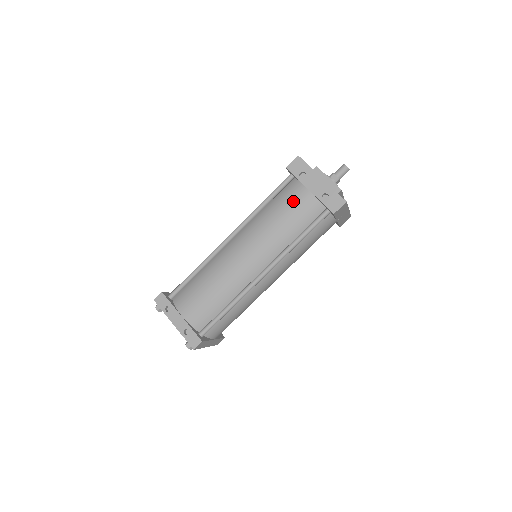
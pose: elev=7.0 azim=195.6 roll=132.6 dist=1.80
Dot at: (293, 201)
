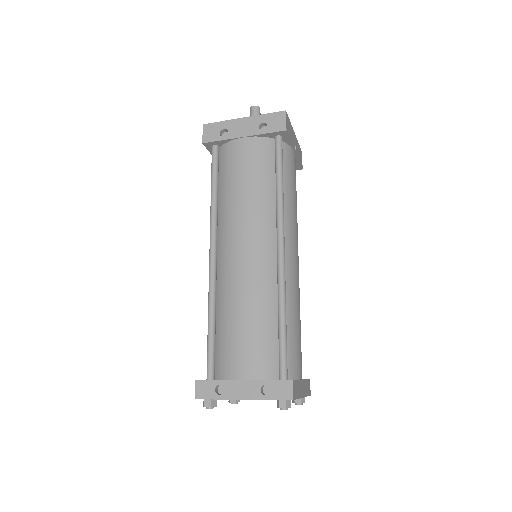
Dot at: (238, 160)
